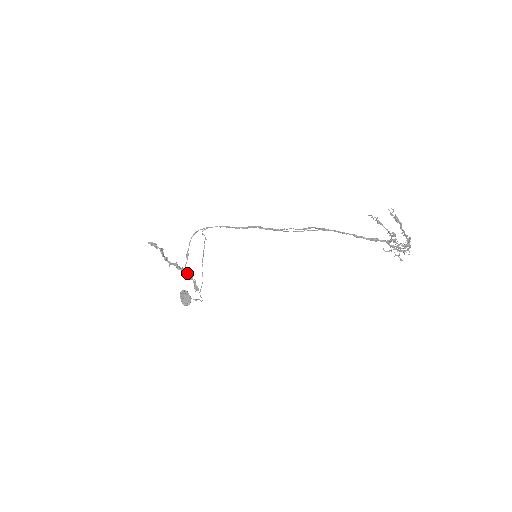
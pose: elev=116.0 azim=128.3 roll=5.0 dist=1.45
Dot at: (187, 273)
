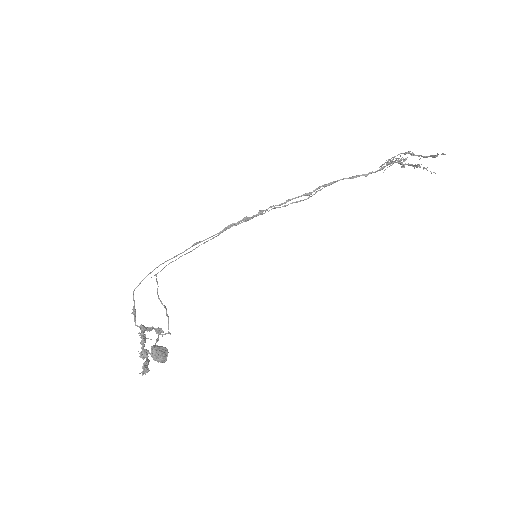
Dot at: (145, 330)
